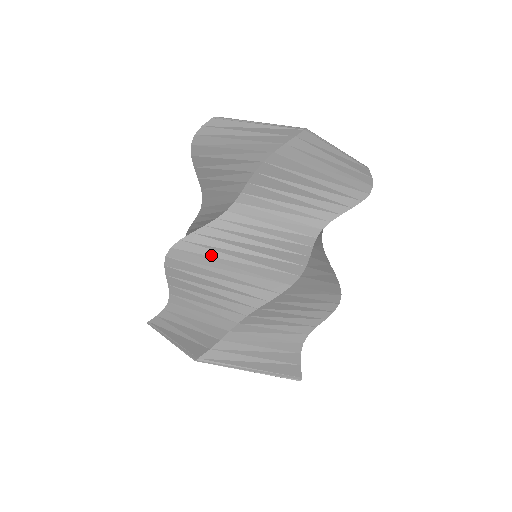
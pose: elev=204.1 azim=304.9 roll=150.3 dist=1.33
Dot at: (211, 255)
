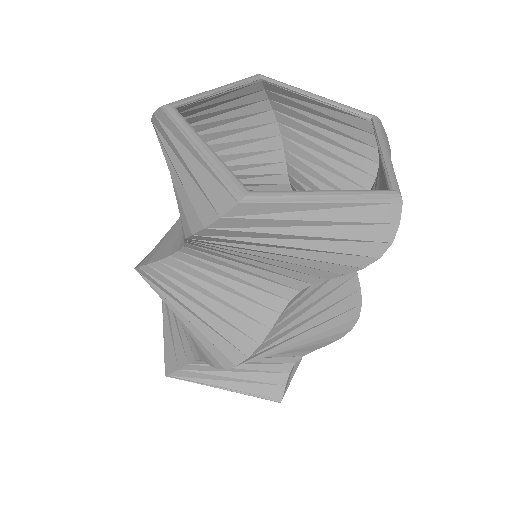
Dot at: (167, 294)
